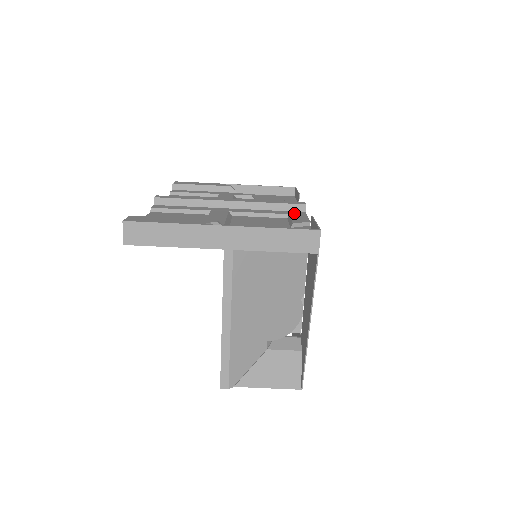
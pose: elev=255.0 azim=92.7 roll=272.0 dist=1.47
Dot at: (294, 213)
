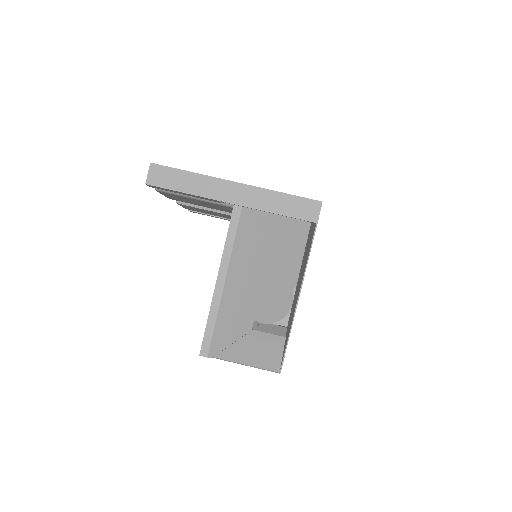
Dot at: occluded
